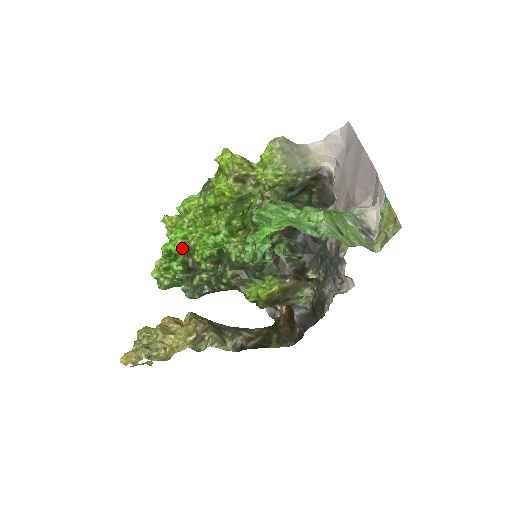
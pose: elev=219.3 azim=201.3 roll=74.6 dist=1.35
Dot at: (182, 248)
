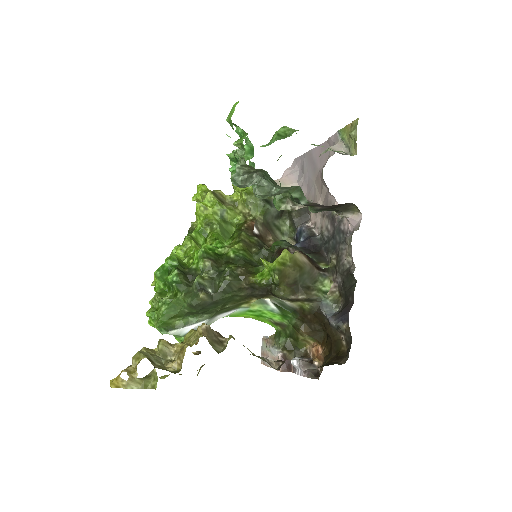
Dot at: (175, 259)
